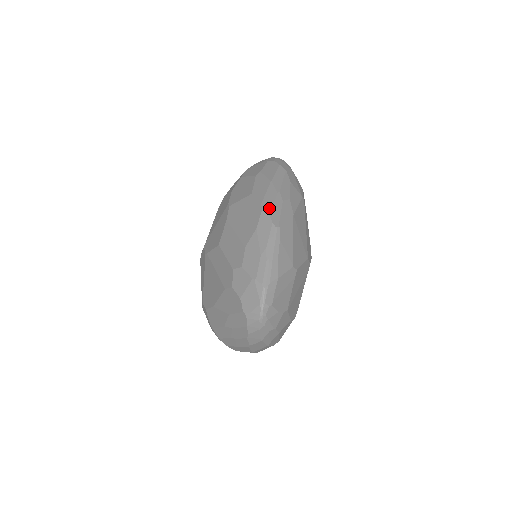
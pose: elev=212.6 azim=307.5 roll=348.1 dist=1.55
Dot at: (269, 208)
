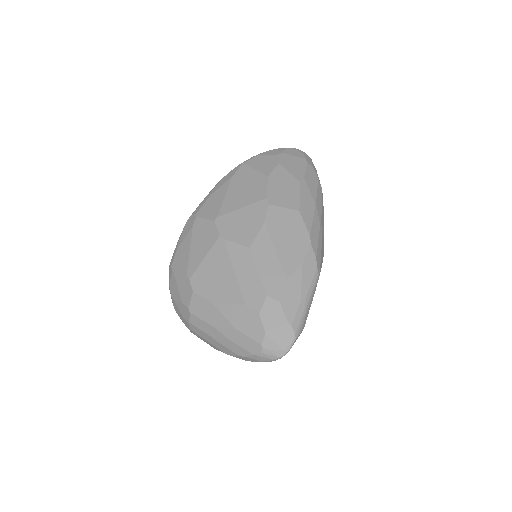
Dot at: (316, 245)
